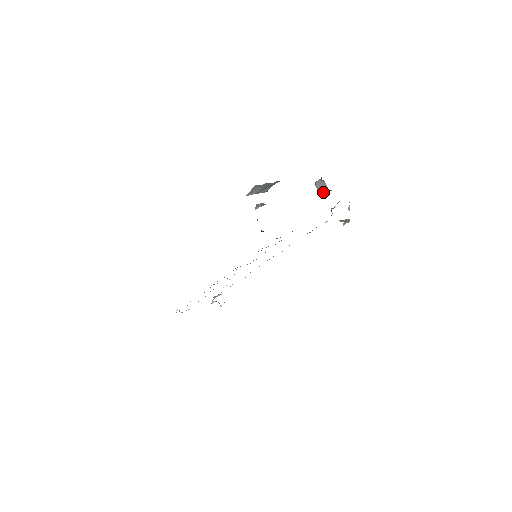
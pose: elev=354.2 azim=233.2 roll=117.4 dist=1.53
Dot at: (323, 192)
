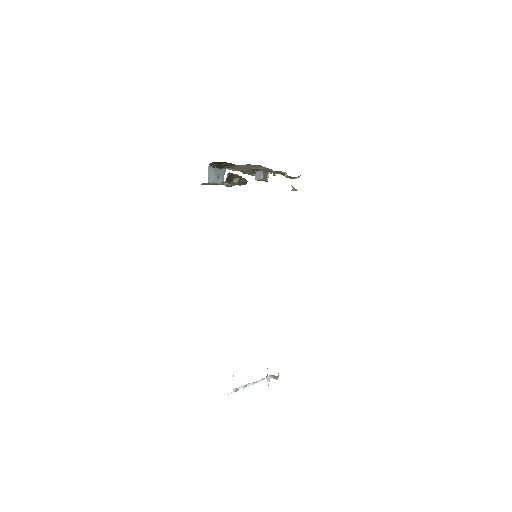
Dot at: (263, 177)
